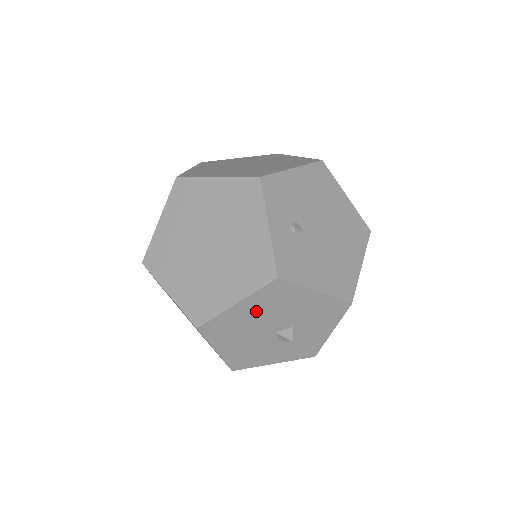
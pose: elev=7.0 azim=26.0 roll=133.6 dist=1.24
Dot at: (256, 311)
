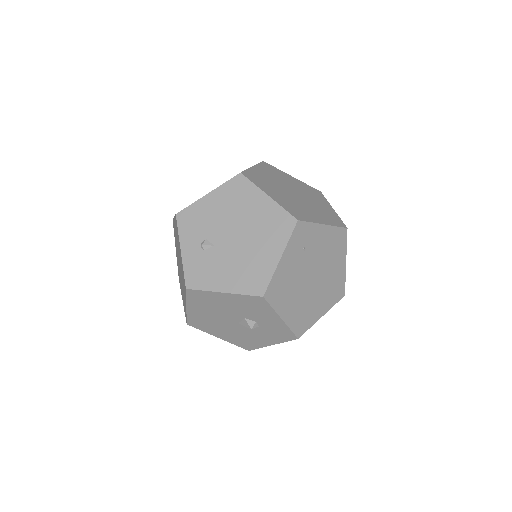
Dot at: (205, 310)
